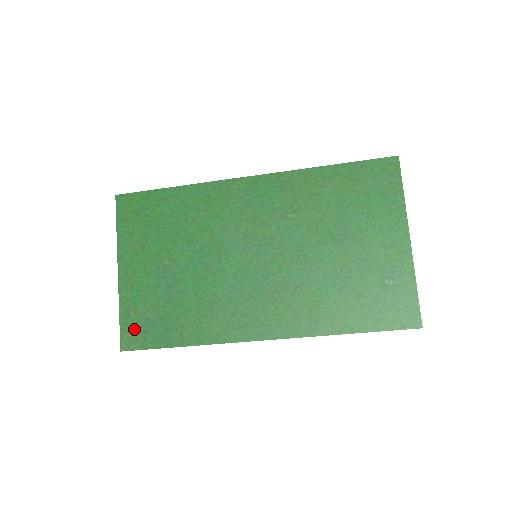
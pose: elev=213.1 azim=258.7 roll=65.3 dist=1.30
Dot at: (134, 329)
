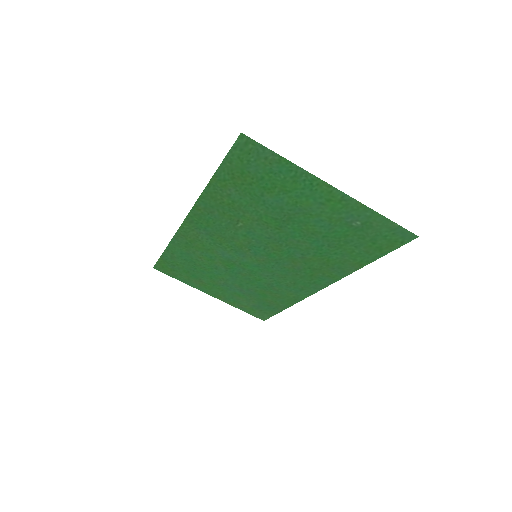
Dot at: (255, 312)
